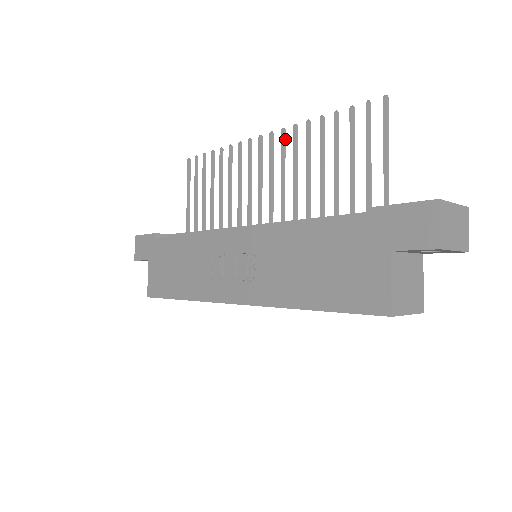
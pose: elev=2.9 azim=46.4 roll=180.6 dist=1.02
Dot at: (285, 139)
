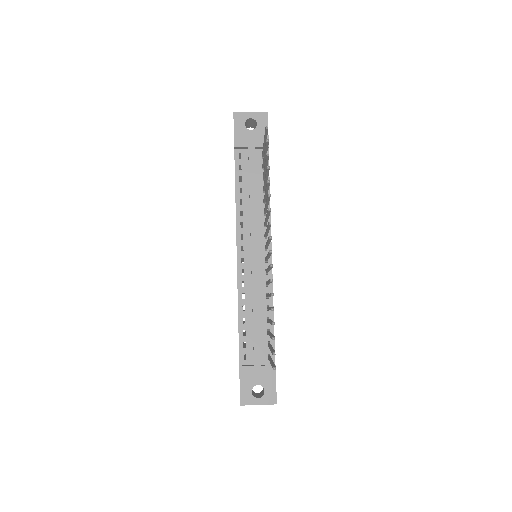
Dot at: occluded
